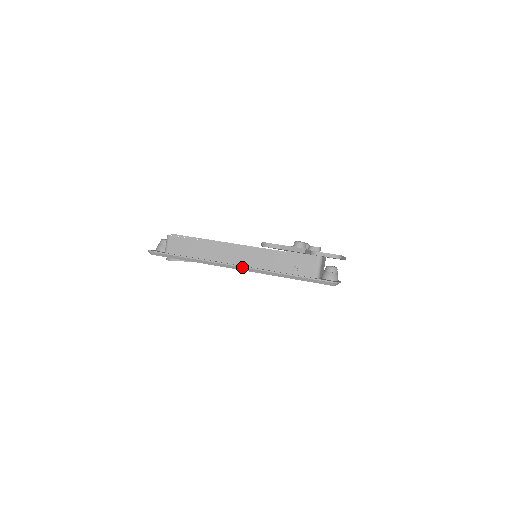
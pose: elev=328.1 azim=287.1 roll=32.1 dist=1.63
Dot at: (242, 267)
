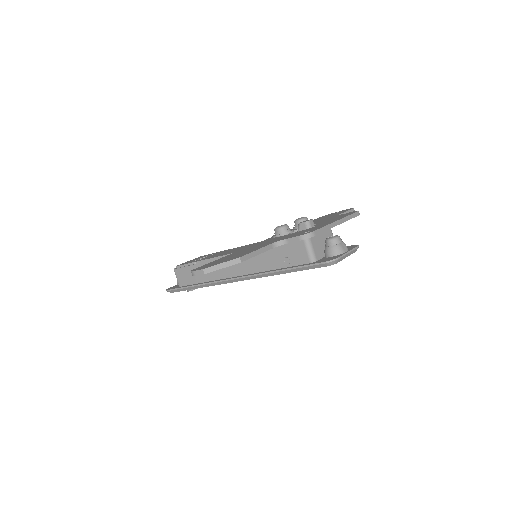
Dot at: (239, 278)
